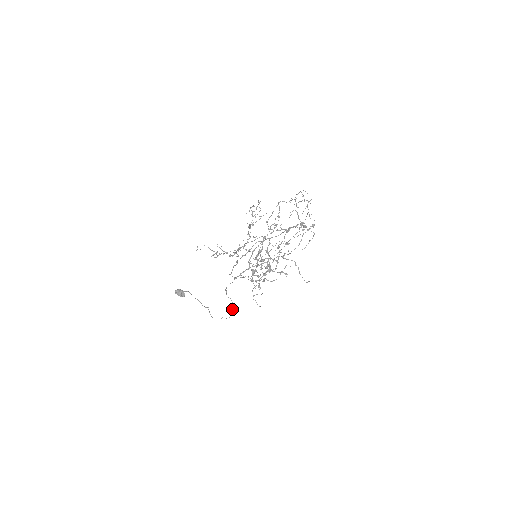
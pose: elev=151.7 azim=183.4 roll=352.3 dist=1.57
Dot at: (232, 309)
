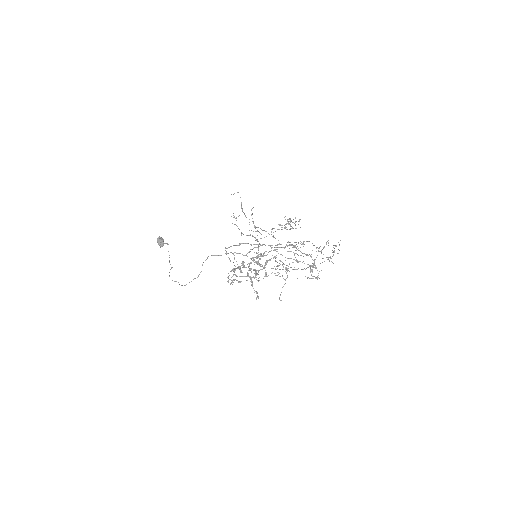
Dot at: occluded
